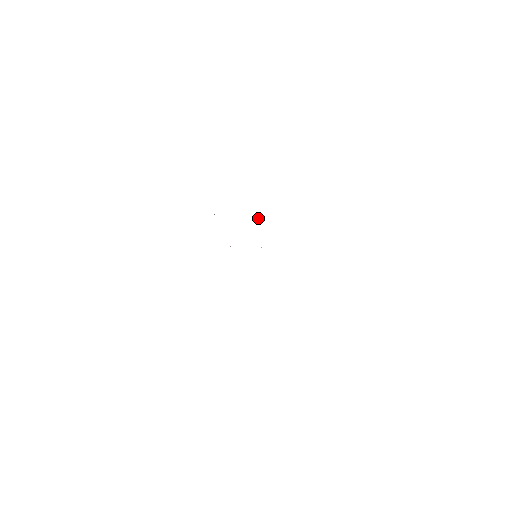
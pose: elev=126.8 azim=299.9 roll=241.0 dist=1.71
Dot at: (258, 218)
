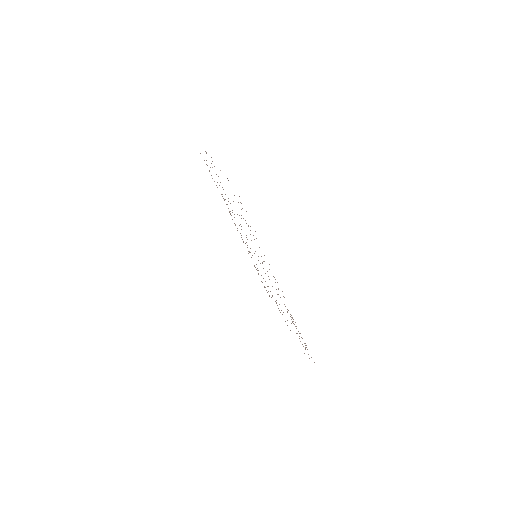
Dot at: occluded
